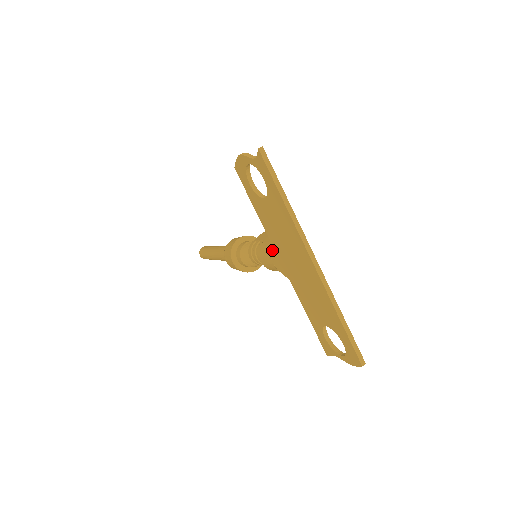
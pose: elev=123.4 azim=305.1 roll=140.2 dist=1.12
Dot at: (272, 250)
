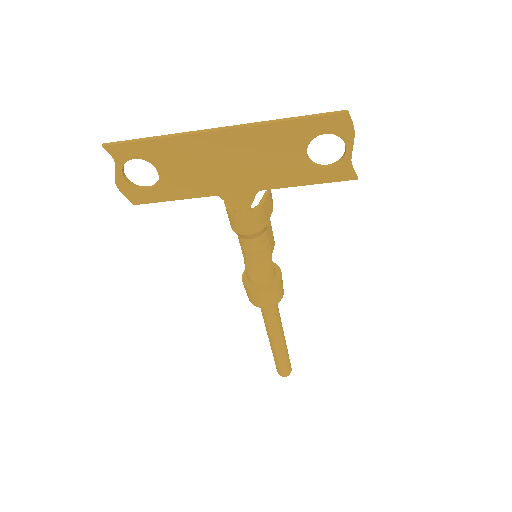
Dot at: occluded
